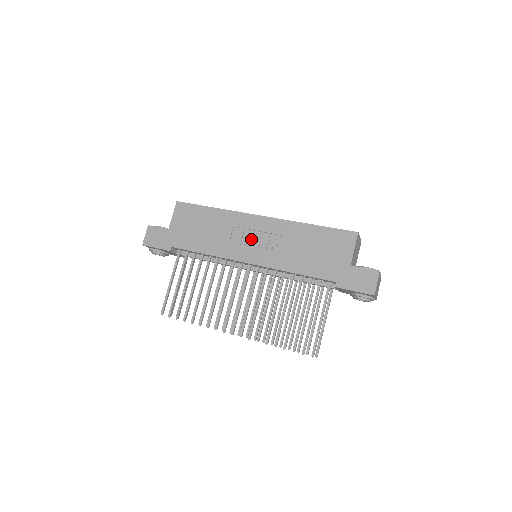
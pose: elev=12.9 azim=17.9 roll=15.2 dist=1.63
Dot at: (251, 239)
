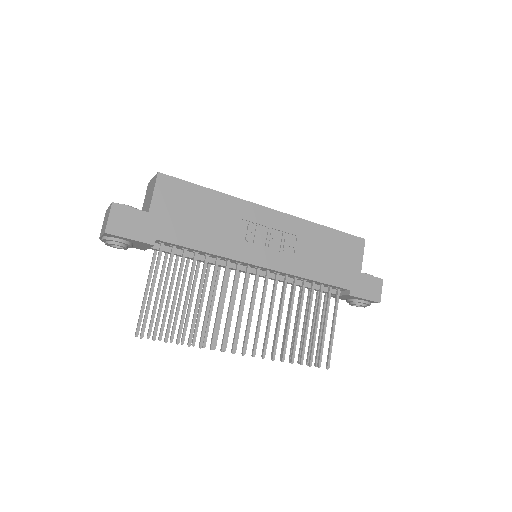
Dot at: (263, 237)
